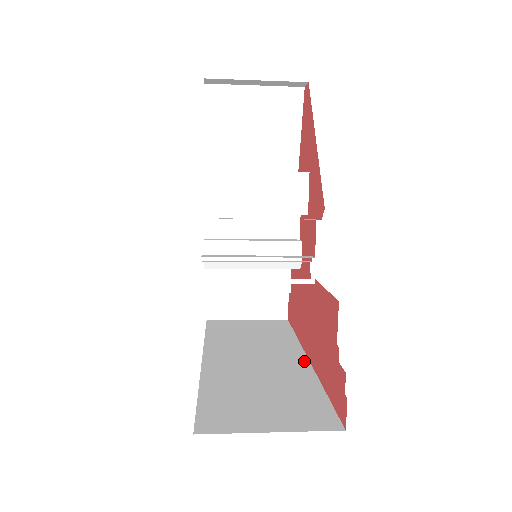
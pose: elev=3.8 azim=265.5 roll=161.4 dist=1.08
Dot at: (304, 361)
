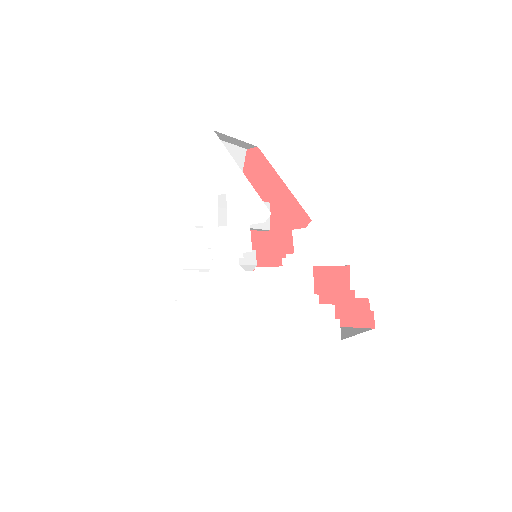
Dot at: occluded
